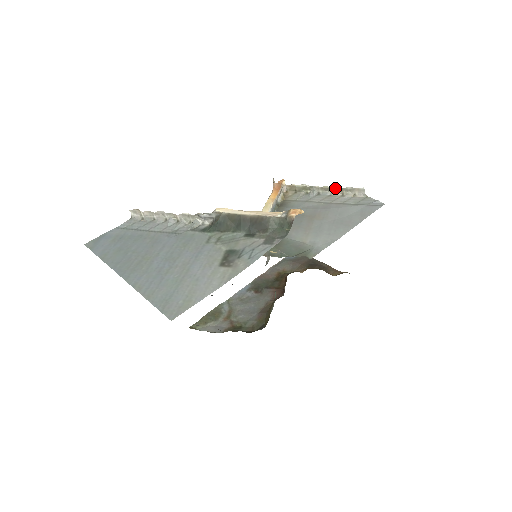
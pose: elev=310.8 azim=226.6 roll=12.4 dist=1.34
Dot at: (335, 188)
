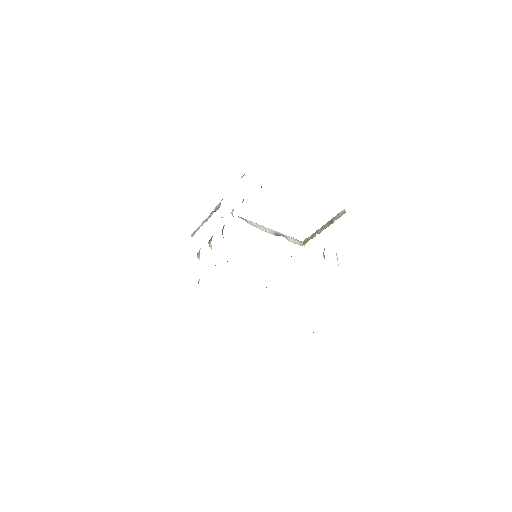
Dot at: (329, 222)
